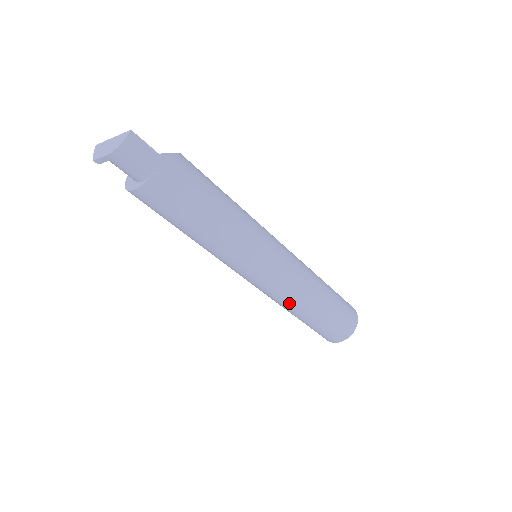
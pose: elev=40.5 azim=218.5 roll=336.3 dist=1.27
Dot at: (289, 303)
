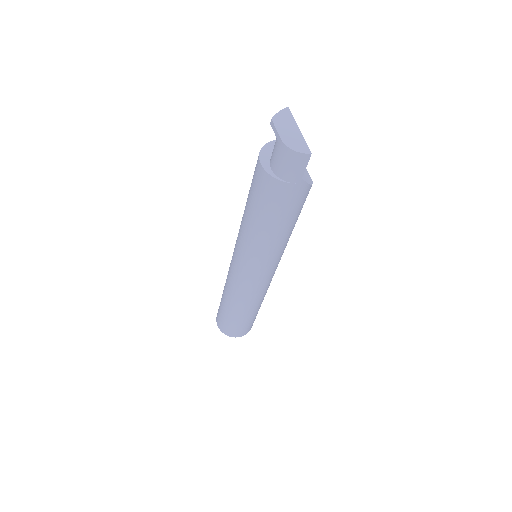
Dot at: (230, 292)
